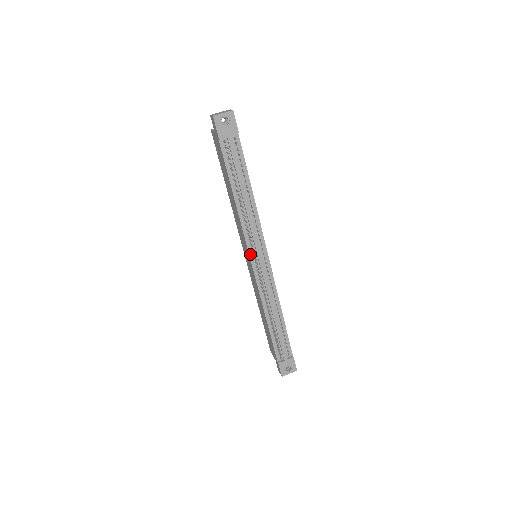
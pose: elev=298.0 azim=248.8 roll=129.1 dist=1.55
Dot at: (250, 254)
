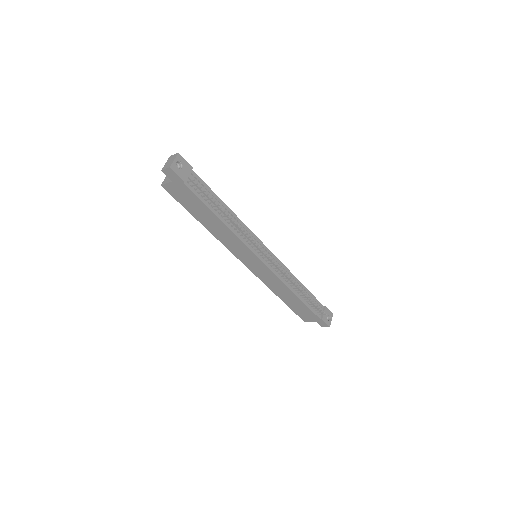
Dot at: (257, 255)
